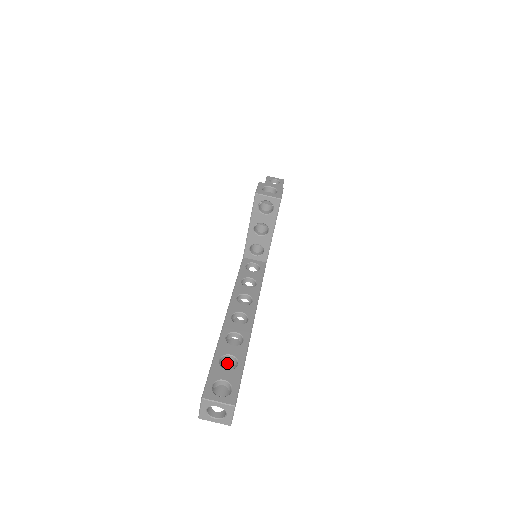
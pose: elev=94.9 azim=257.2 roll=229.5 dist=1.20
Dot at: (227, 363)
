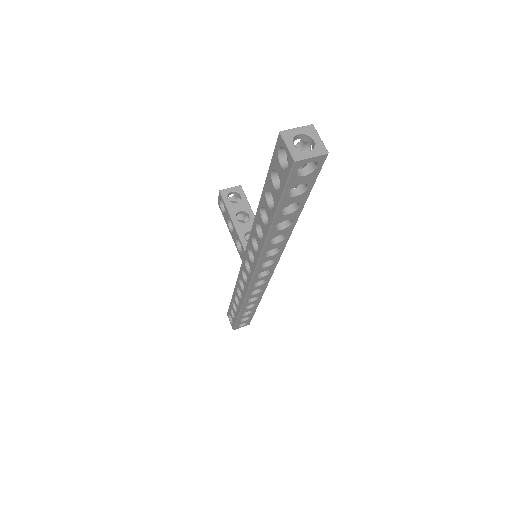
Dot at: occluded
